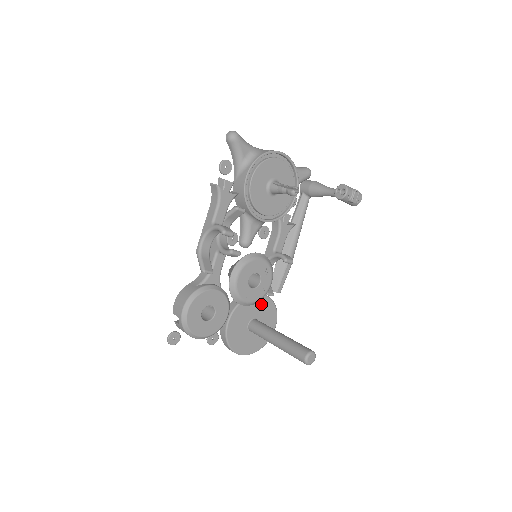
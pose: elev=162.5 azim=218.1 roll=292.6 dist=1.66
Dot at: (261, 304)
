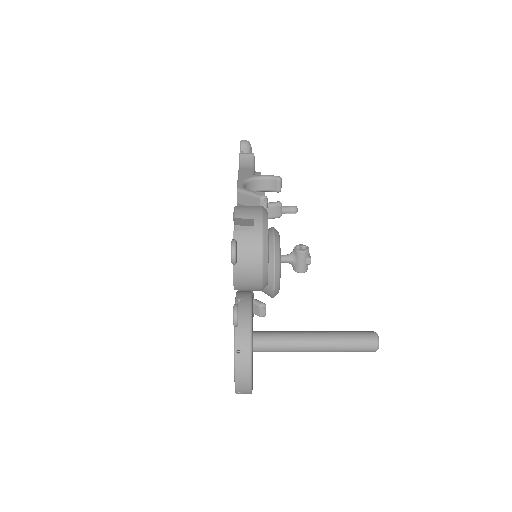
Dot at: occluded
